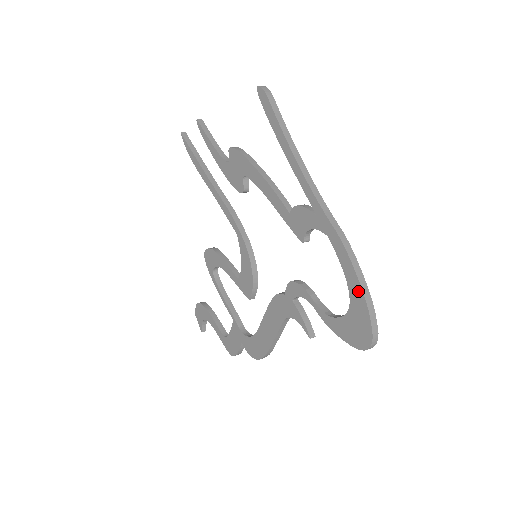
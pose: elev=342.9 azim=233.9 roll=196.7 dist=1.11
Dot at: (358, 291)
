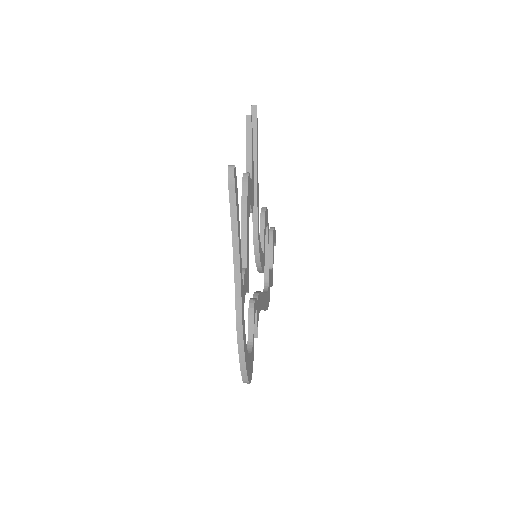
Dot at: (239, 356)
